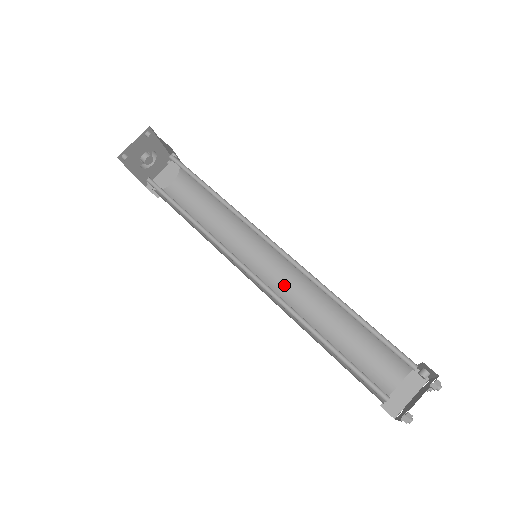
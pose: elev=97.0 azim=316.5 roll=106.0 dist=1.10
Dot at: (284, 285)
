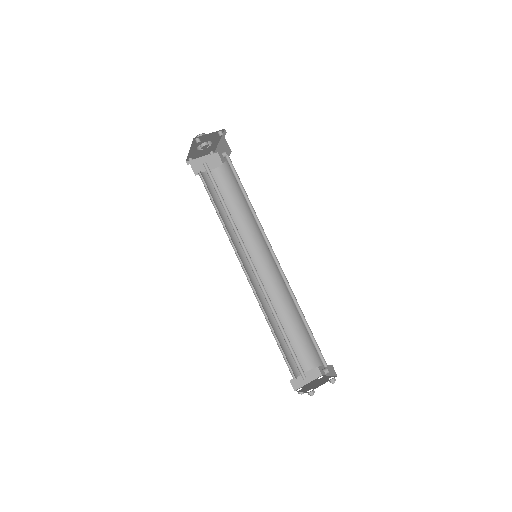
Dot at: (262, 282)
